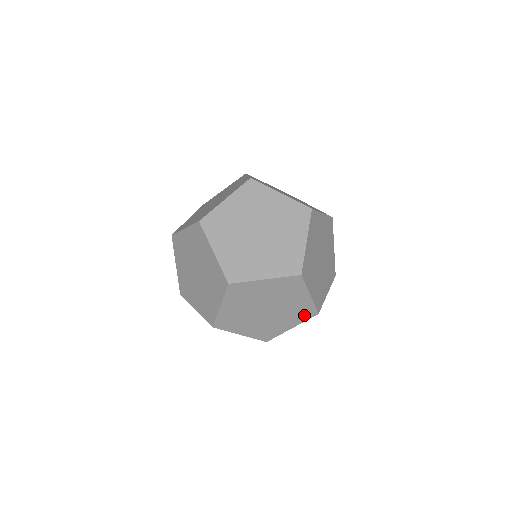
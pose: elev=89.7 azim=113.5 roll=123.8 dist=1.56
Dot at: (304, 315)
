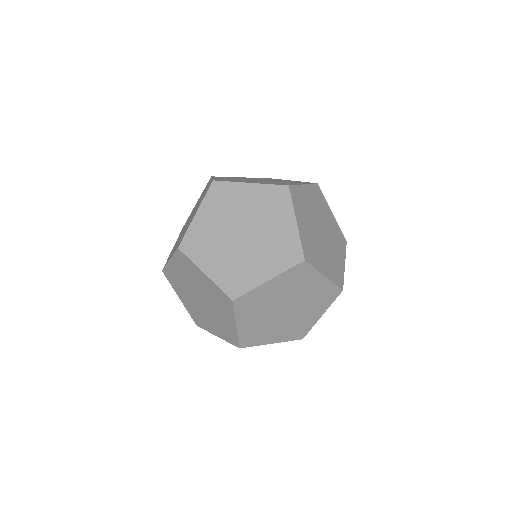
Dot at: (286, 258)
